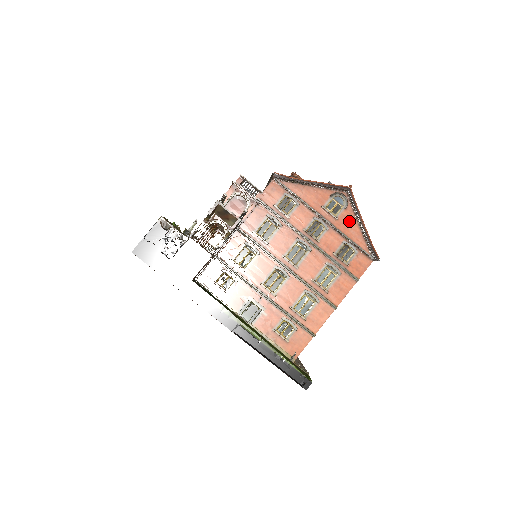
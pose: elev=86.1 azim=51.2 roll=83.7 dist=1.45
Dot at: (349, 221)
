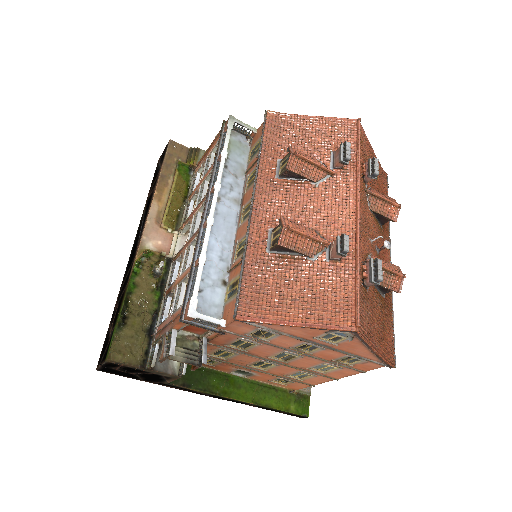
Dot at: (355, 346)
